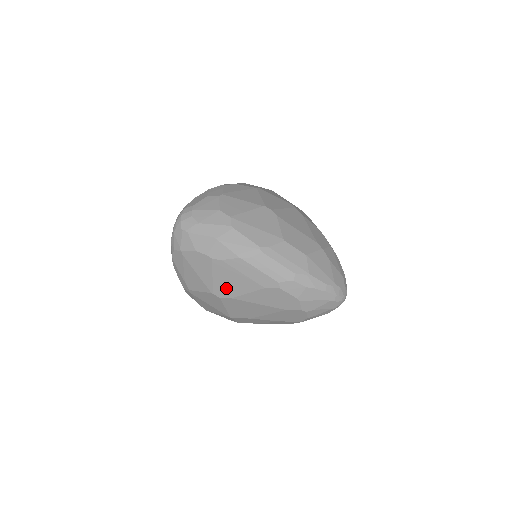
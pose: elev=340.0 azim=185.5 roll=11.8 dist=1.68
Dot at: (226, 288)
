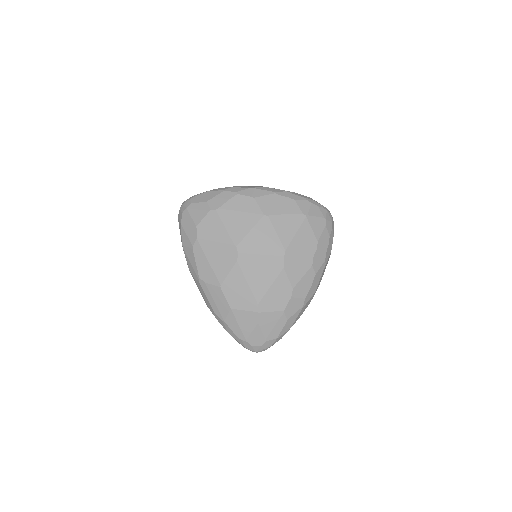
Dot at: occluded
